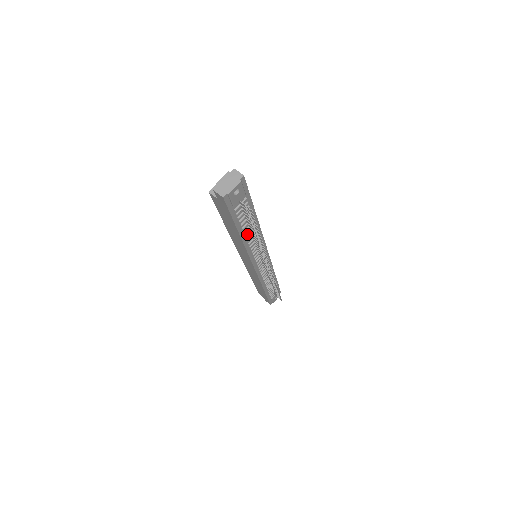
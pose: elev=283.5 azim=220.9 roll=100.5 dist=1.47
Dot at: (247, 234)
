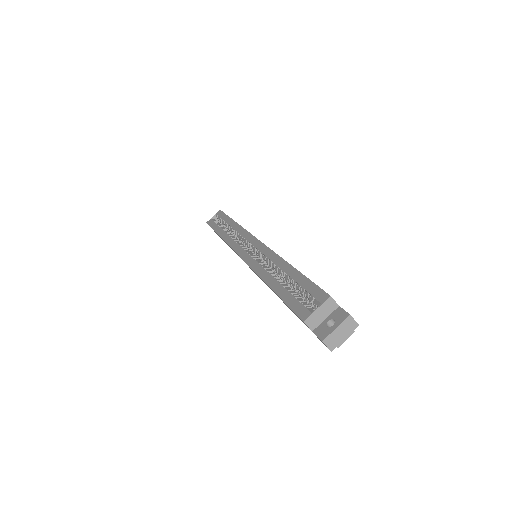
Dot at: occluded
